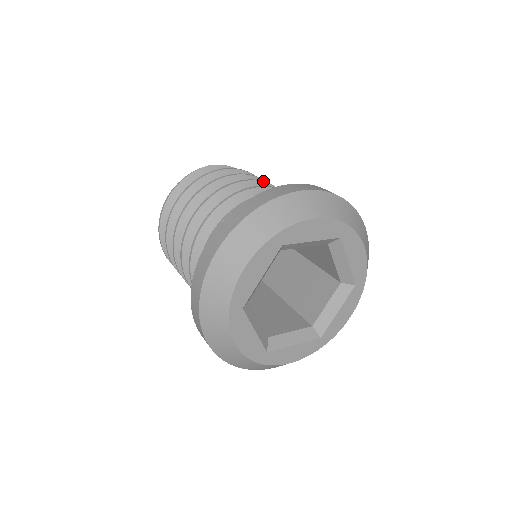
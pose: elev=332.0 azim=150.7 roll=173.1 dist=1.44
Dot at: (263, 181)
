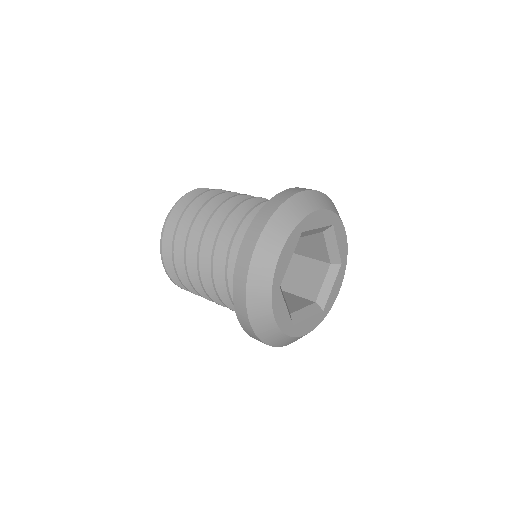
Dot at: (250, 195)
